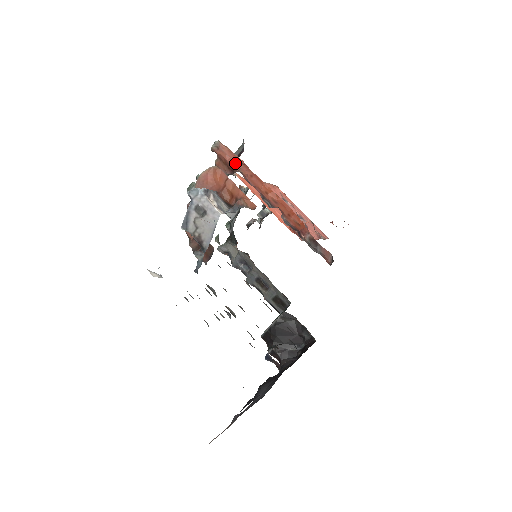
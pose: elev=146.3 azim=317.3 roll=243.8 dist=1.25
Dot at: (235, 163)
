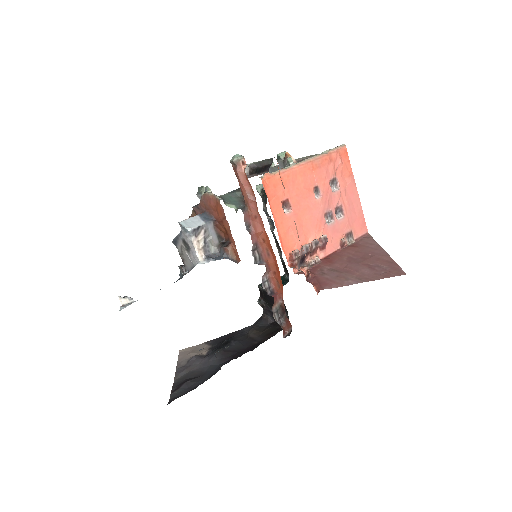
Dot at: (245, 195)
